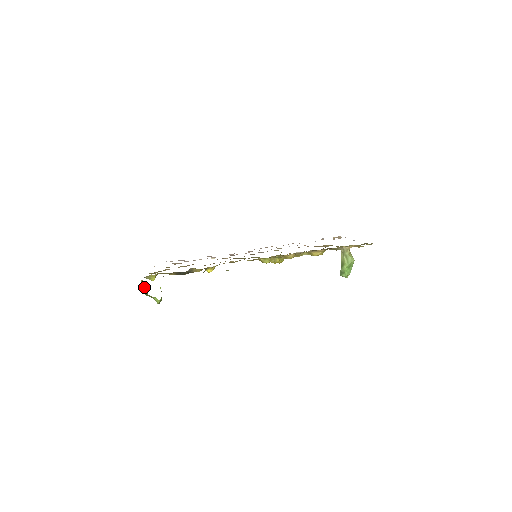
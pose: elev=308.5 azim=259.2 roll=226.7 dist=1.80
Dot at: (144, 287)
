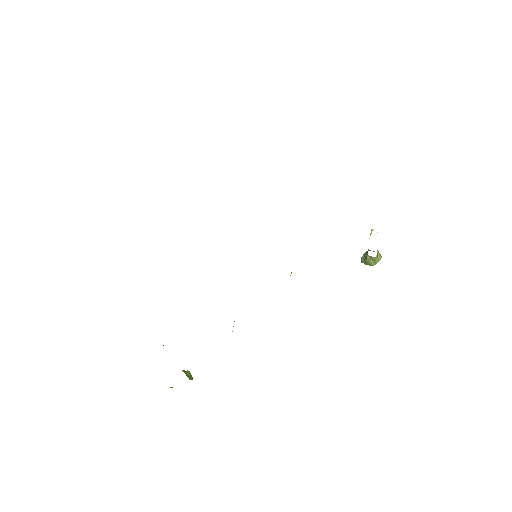
Dot at: occluded
